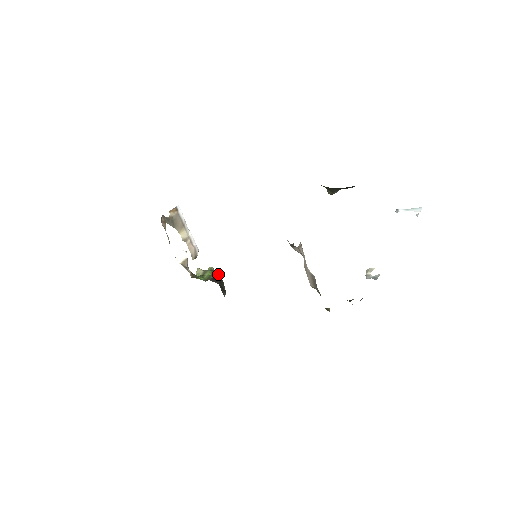
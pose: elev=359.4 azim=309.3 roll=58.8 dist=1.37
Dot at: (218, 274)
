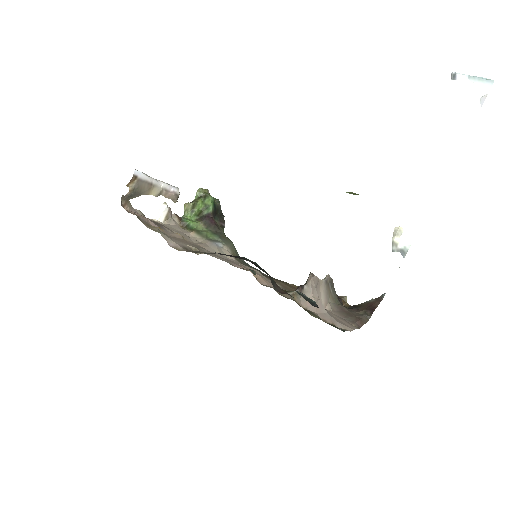
Dot at: (210, 207)
